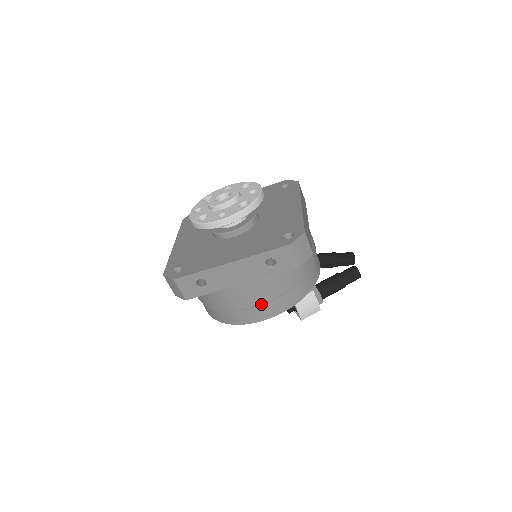
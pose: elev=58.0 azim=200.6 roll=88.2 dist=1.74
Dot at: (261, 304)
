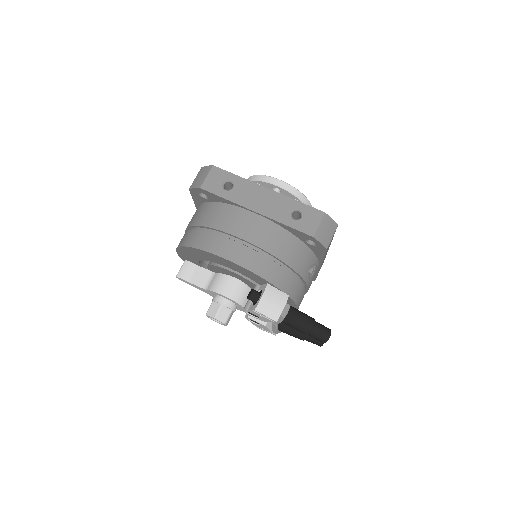
Dot at: (249, 247)
